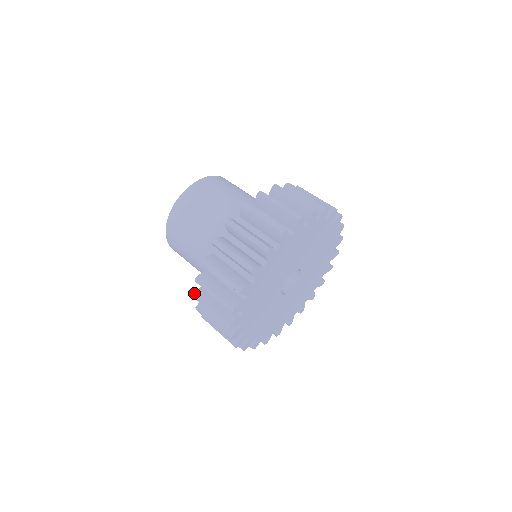
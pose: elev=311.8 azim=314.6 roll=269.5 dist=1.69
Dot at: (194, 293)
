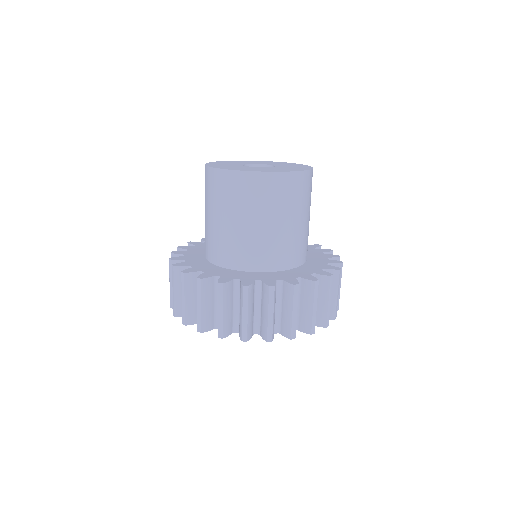
Dot at: (188, 242)
